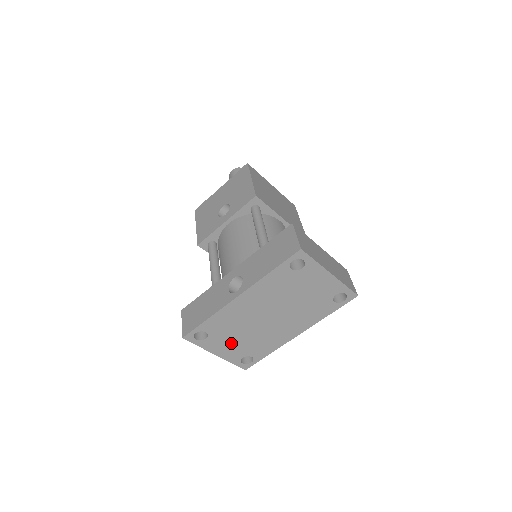
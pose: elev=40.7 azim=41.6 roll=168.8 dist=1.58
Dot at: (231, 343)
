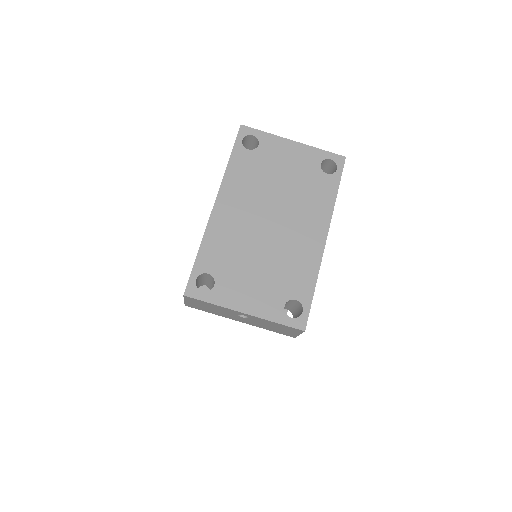
Dot at: (252, 283)
